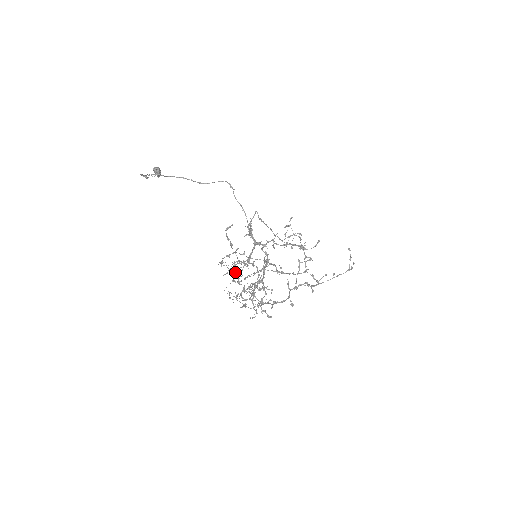
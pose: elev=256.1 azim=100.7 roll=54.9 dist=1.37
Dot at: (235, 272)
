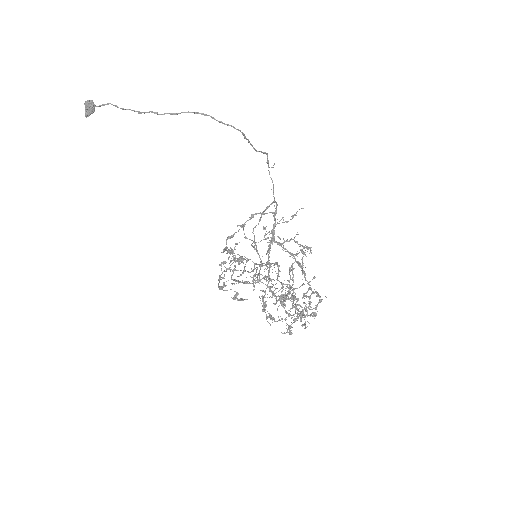
Dot at: (278, 273)
